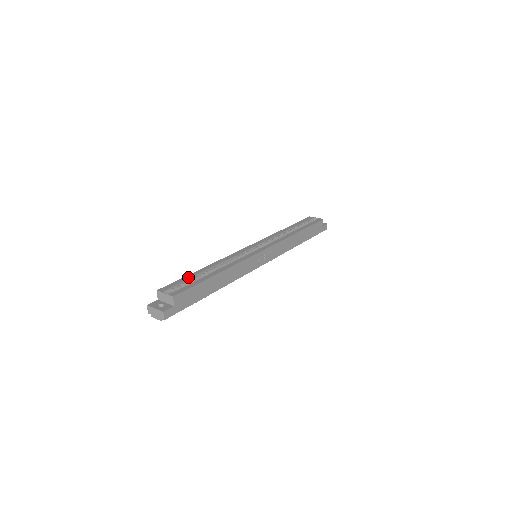
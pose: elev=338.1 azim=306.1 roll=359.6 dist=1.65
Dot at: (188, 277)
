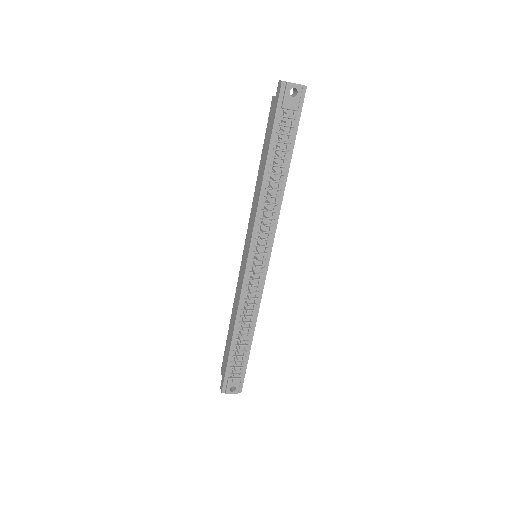
Dot at: occluded
